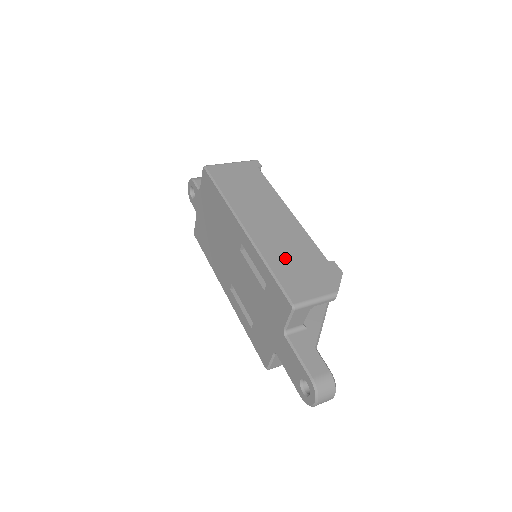
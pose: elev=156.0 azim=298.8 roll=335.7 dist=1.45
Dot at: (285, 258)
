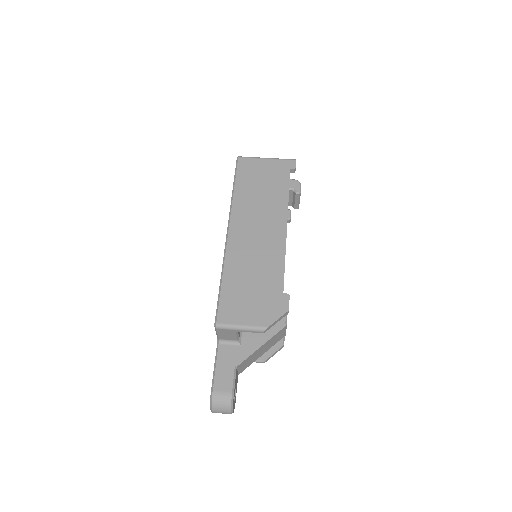
Dot at: (243, 276)
